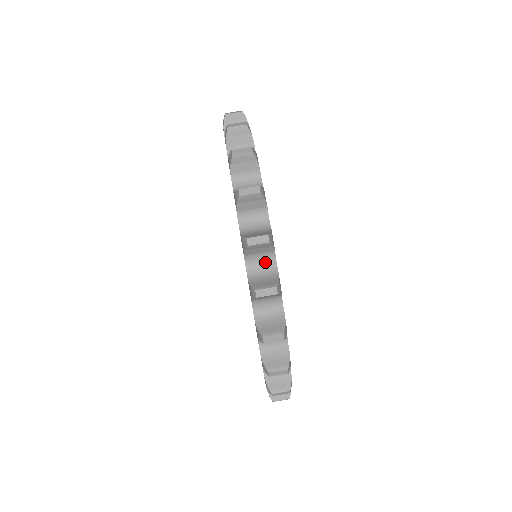
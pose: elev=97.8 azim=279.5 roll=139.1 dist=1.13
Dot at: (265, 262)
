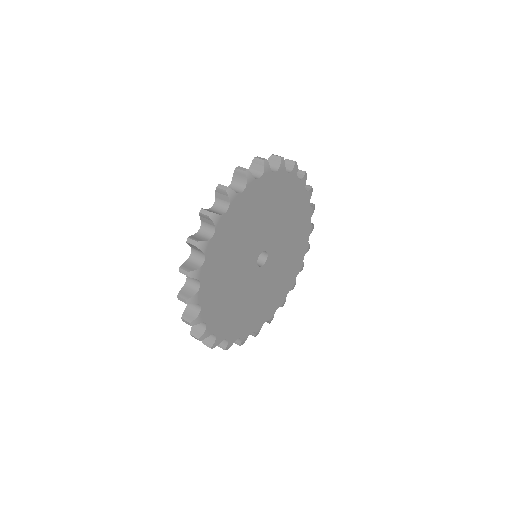
Dot at: occluded
